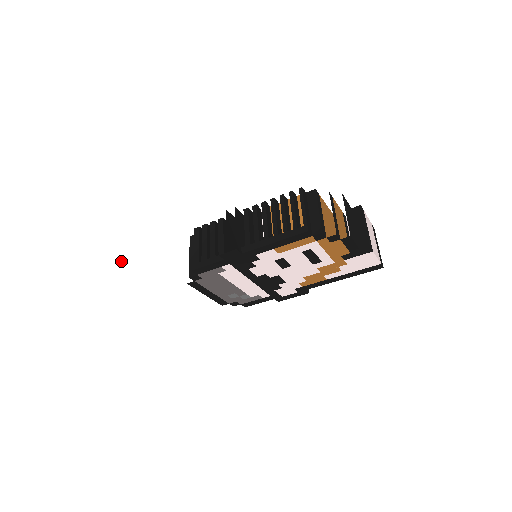
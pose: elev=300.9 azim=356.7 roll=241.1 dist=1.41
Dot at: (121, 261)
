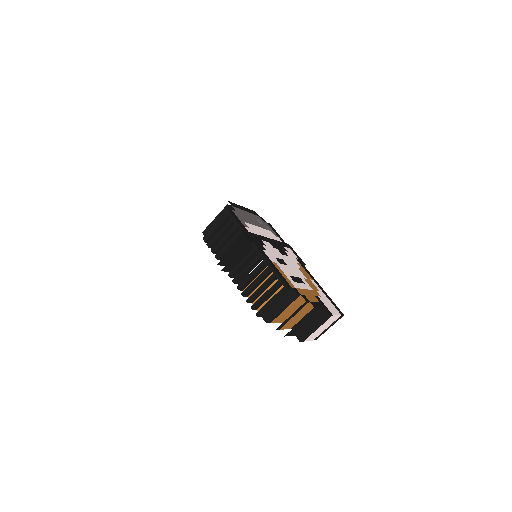
Dot at: occluded
